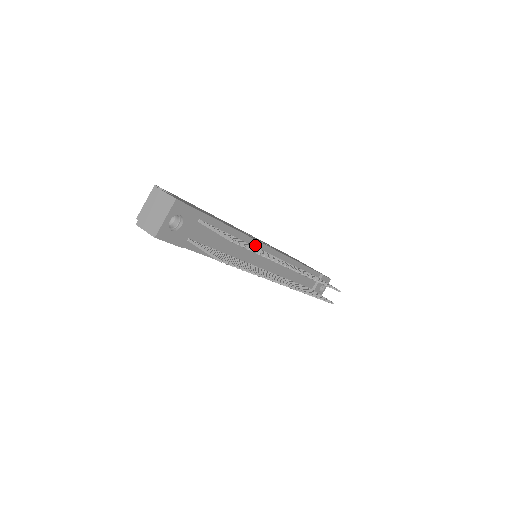
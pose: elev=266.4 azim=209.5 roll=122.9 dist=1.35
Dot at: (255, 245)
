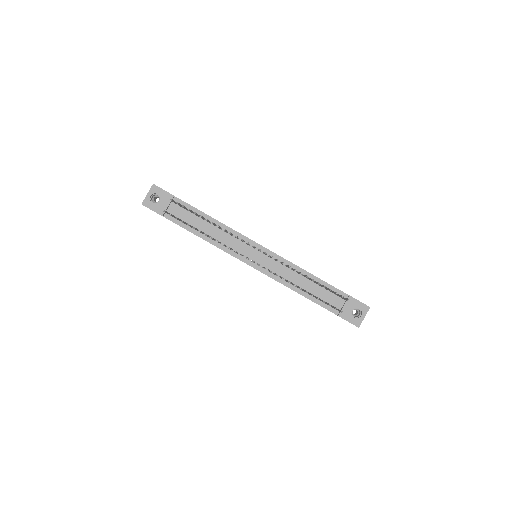
Dot at: (235, 235)
